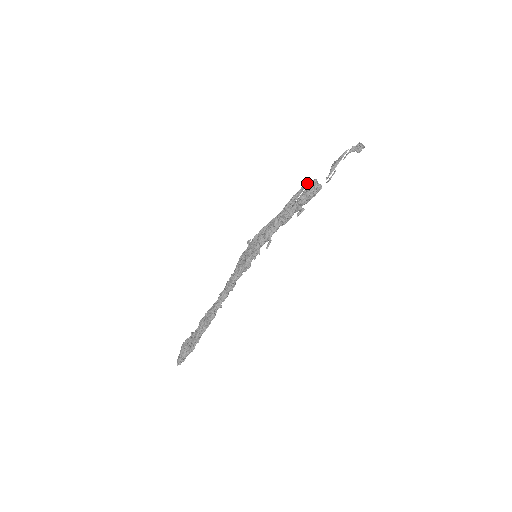
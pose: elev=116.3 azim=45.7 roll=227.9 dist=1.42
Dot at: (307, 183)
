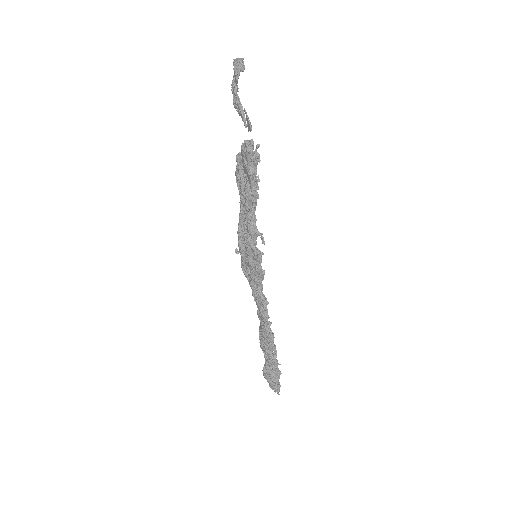
Dot at: (239, 152)
